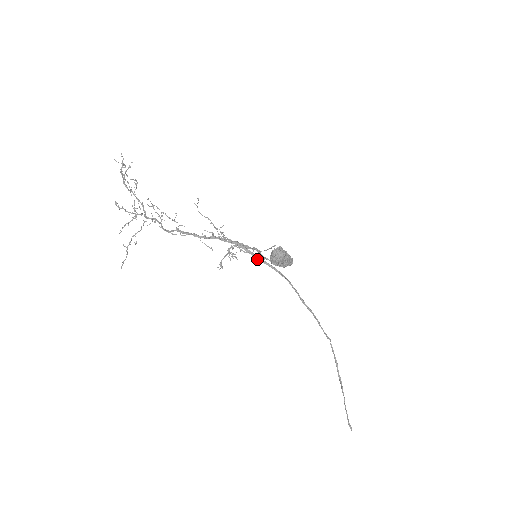
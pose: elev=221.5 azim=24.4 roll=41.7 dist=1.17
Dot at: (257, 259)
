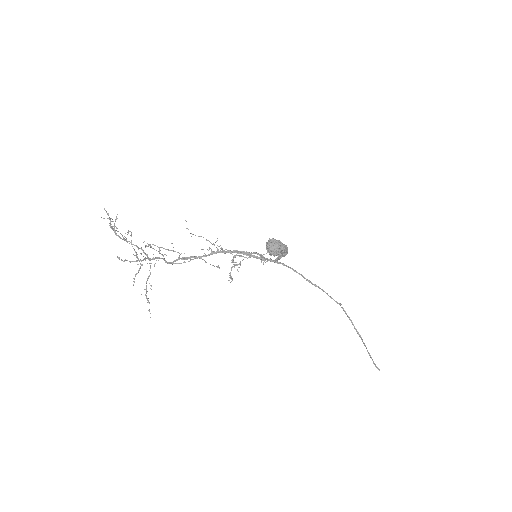
Dot at: (261, 262)
